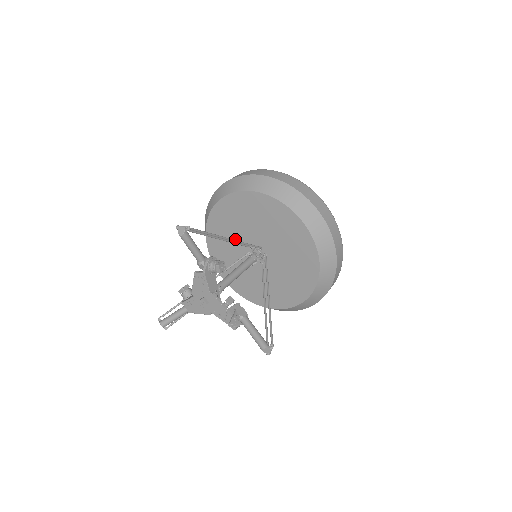
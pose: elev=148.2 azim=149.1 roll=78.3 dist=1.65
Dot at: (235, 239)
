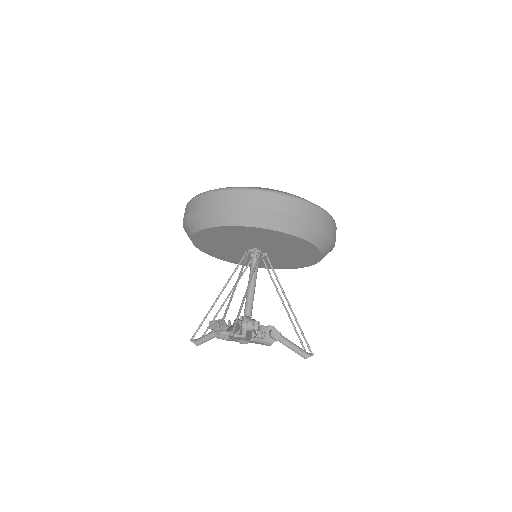
Dot at: (228, 244)
